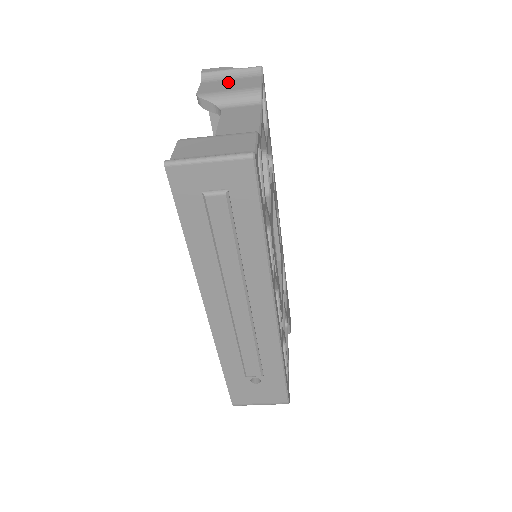
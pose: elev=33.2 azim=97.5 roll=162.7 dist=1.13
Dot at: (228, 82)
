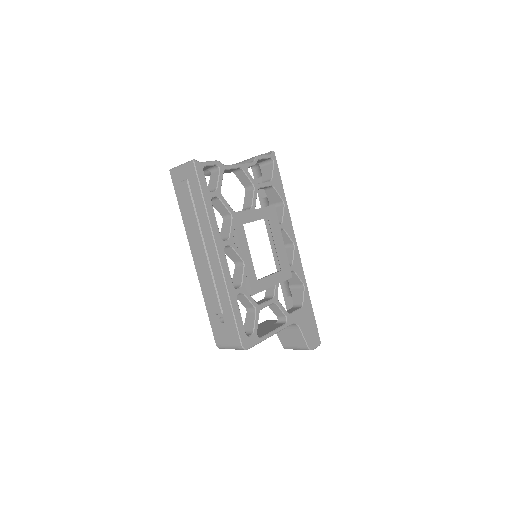
Dot at: occluded
